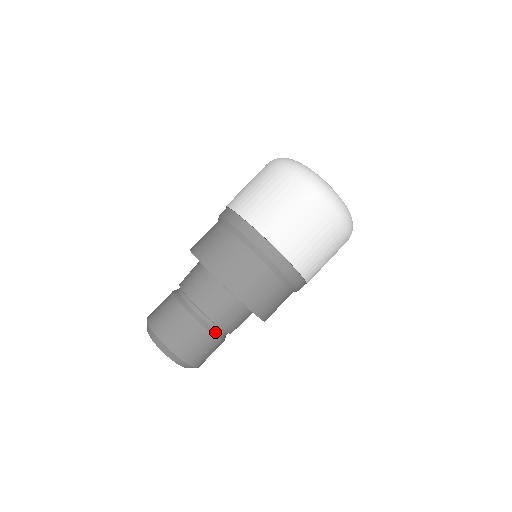
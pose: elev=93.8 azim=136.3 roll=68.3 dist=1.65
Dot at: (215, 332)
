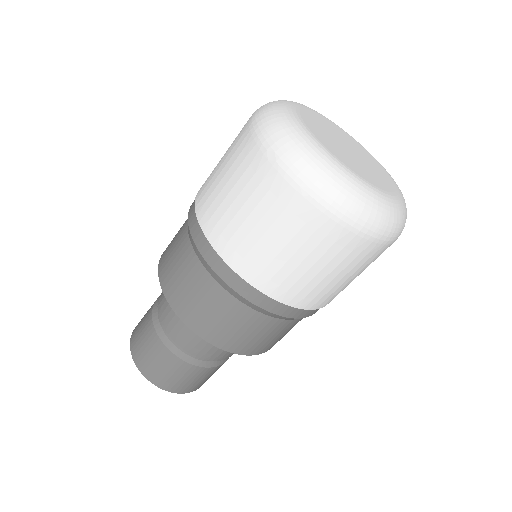
Dot at: occluded
